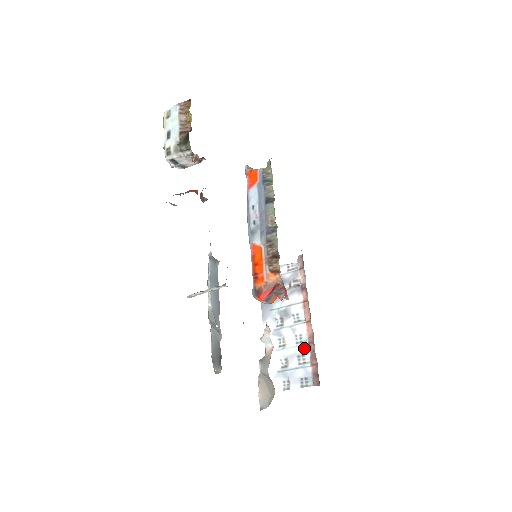
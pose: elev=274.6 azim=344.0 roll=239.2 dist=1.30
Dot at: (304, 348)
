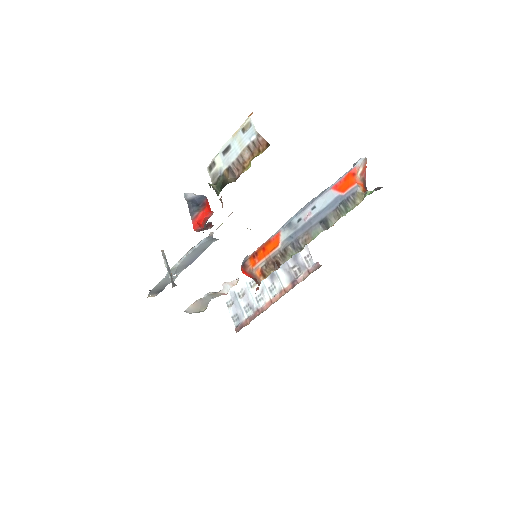
Dot at: (254, 307)
